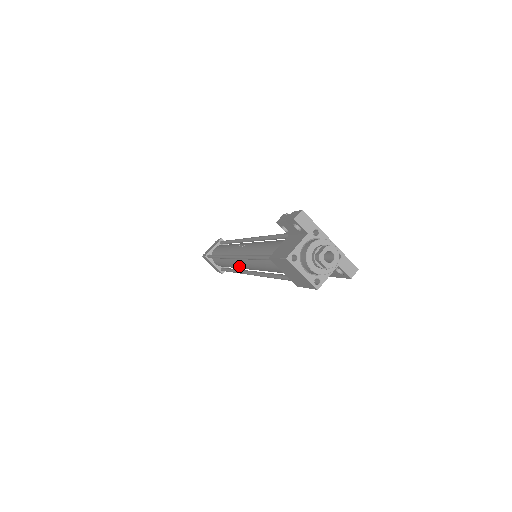
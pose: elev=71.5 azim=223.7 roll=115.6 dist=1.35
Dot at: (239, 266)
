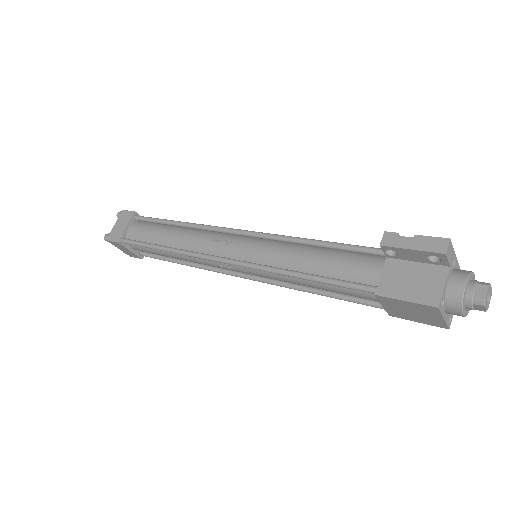
Dot at: (220, 267)
